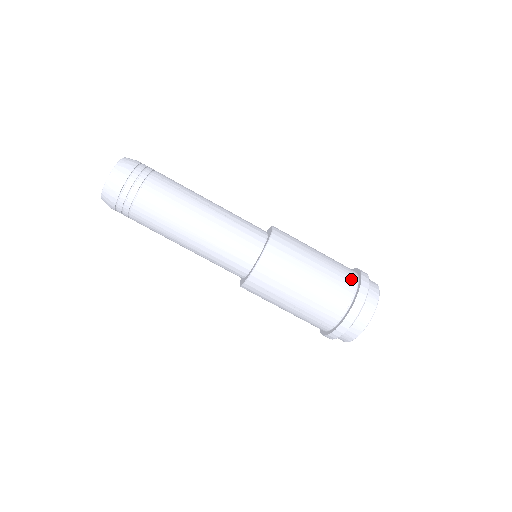
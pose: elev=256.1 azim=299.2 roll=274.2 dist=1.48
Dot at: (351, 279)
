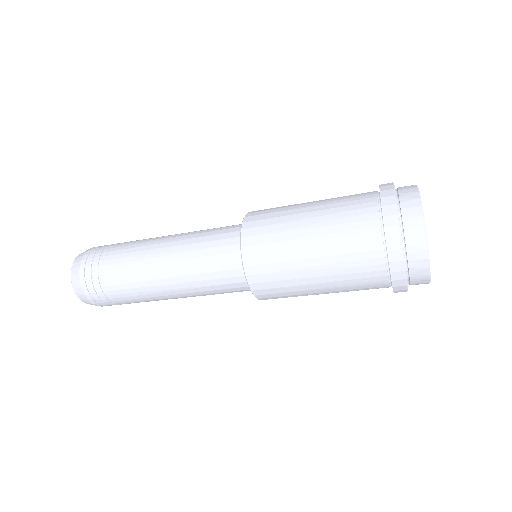
Dot at: (372, 245)
